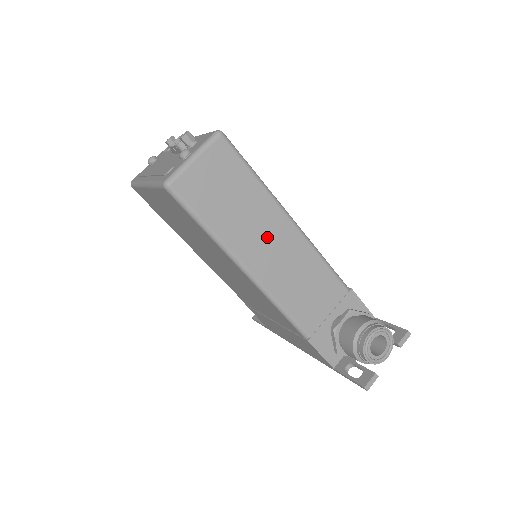
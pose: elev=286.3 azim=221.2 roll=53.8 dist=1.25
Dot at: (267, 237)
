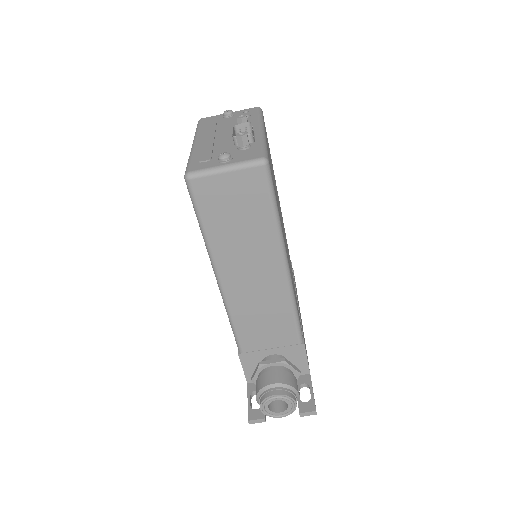
Dot at: (253, 266)
